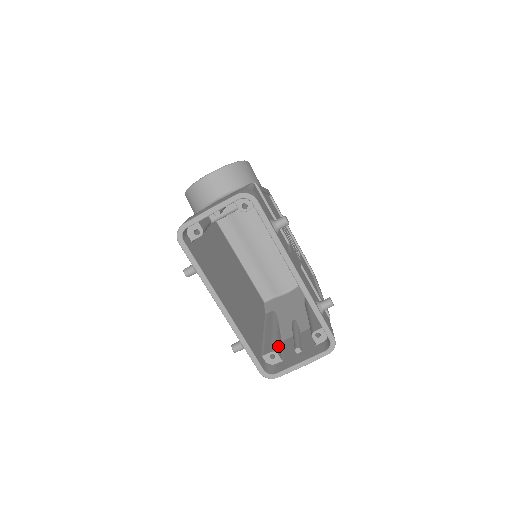
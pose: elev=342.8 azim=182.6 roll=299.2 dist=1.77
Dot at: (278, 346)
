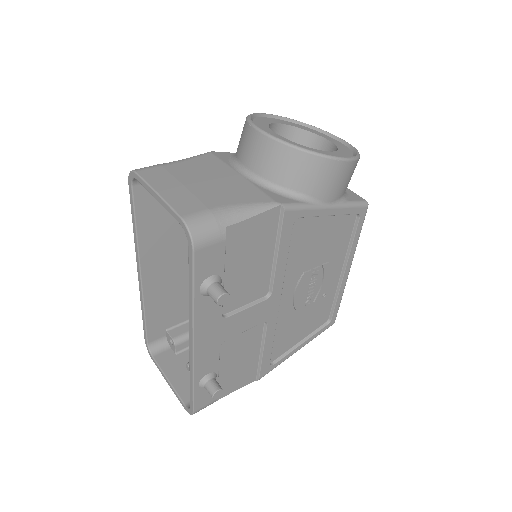
Dot at: occluded
